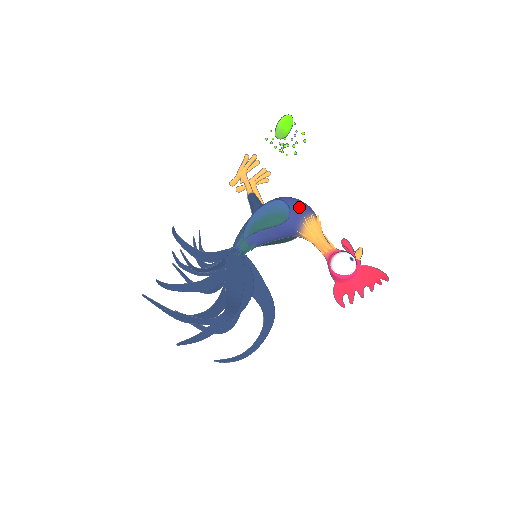
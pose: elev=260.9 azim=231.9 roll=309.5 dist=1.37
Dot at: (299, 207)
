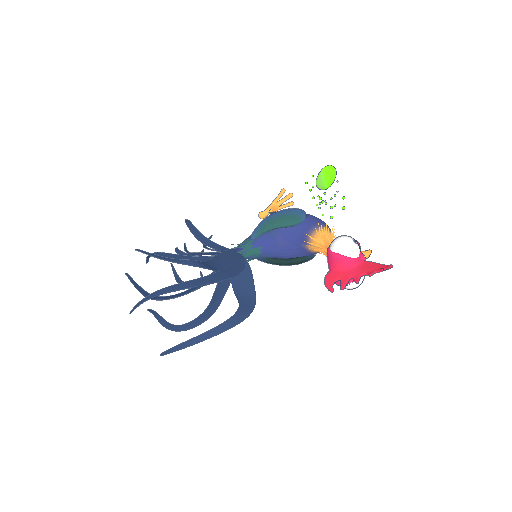
Dot at: (317, 219)
